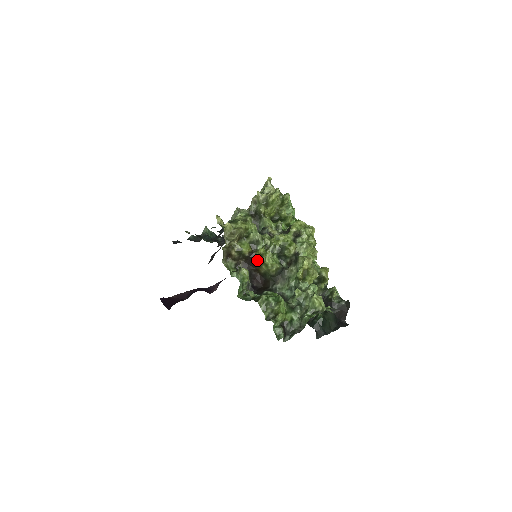
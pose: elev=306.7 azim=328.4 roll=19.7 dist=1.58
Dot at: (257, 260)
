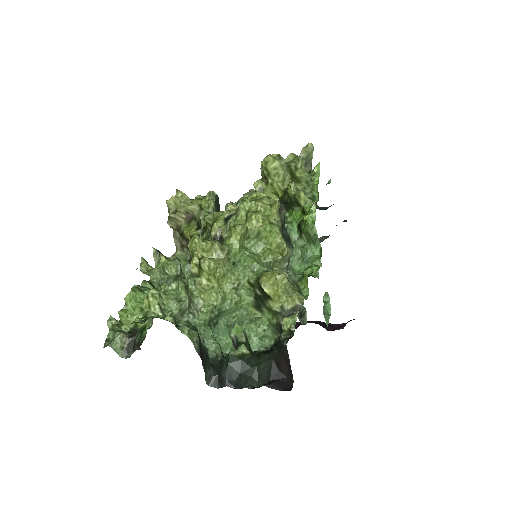
Dot at: occluded
